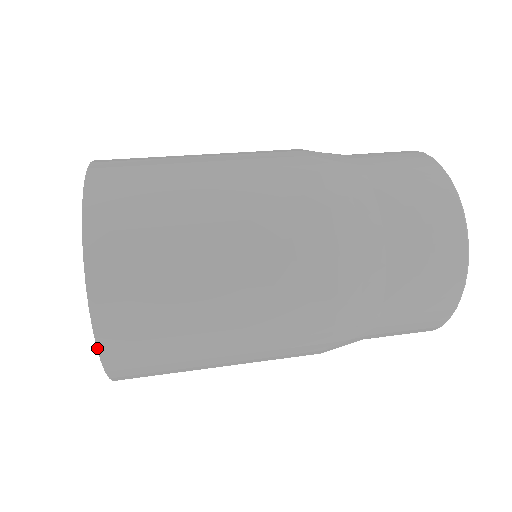
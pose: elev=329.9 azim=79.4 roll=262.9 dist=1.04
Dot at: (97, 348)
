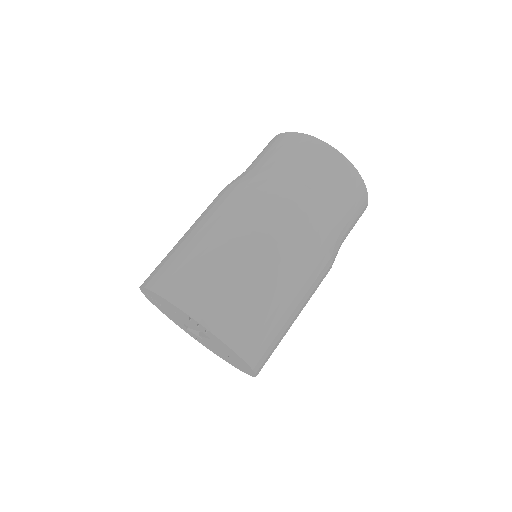
Dot at: (252, 376)
